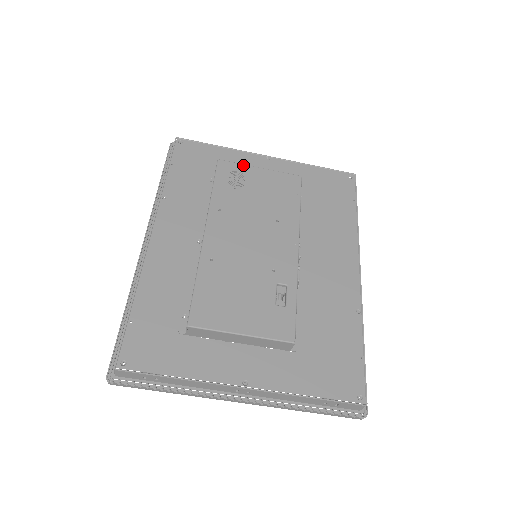
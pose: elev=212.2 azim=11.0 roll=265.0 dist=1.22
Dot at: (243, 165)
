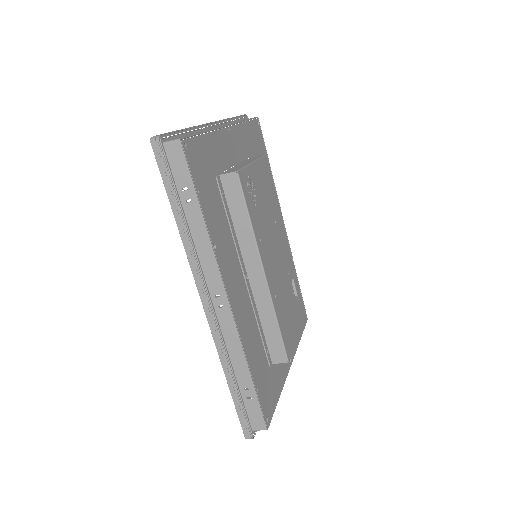
Dot at: (248, 167)
